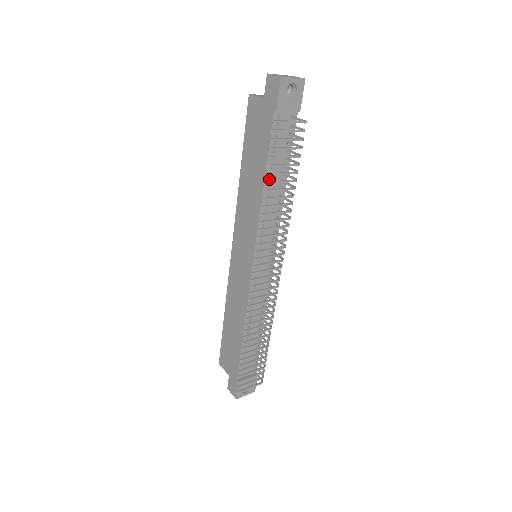
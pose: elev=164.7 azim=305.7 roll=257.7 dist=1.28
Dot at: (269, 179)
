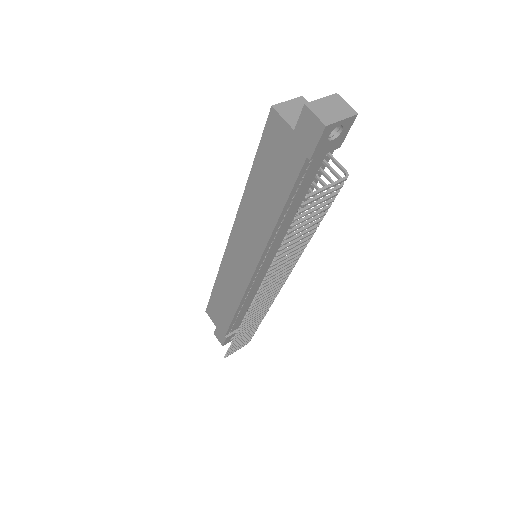
Dot at: (285, 213)
